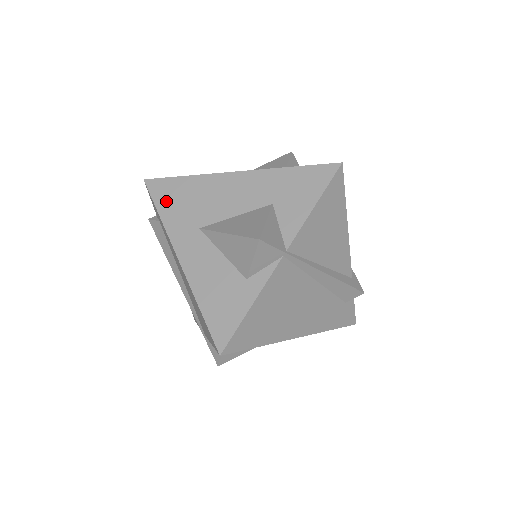
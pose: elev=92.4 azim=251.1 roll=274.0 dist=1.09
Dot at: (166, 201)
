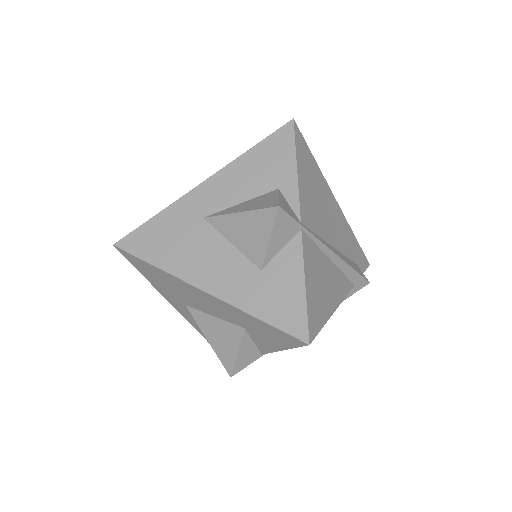
Dot at: (145, 273)
